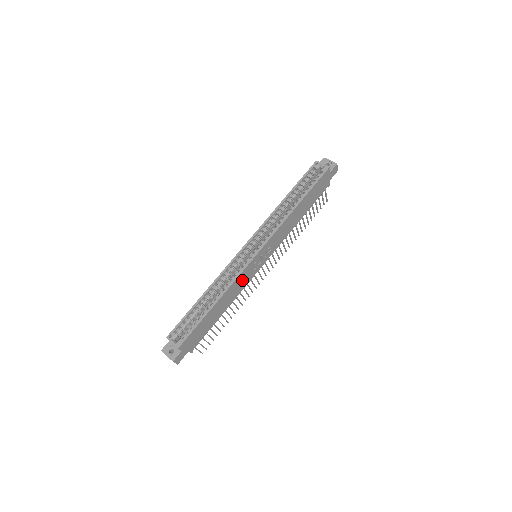
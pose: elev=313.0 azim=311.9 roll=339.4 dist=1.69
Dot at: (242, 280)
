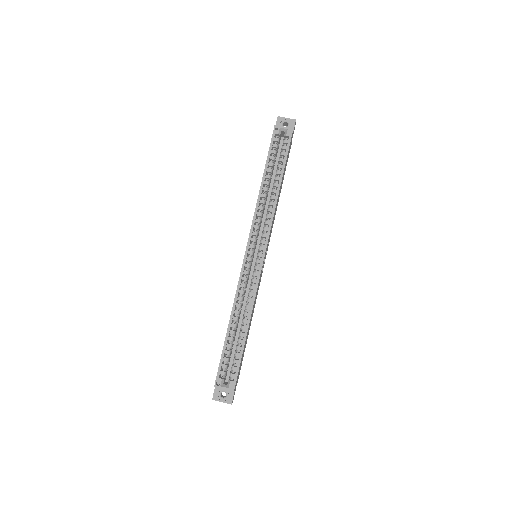
Dot at: occluded
